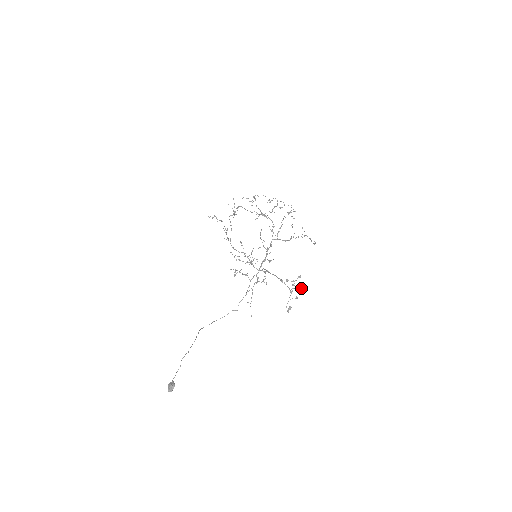
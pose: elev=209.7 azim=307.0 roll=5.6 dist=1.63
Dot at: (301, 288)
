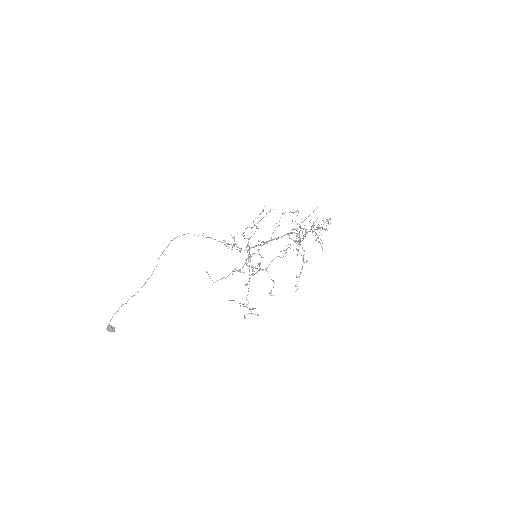
Dot at: occluded
